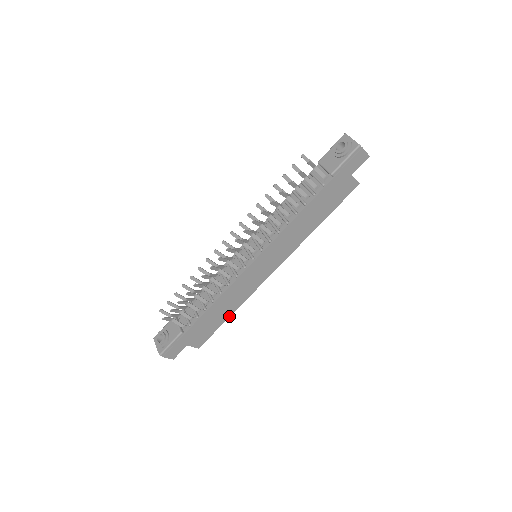
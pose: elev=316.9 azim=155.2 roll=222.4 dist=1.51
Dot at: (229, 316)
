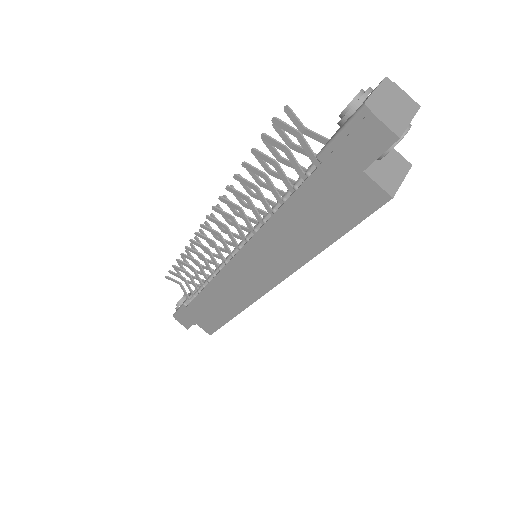
Dot at: (231, 318)
